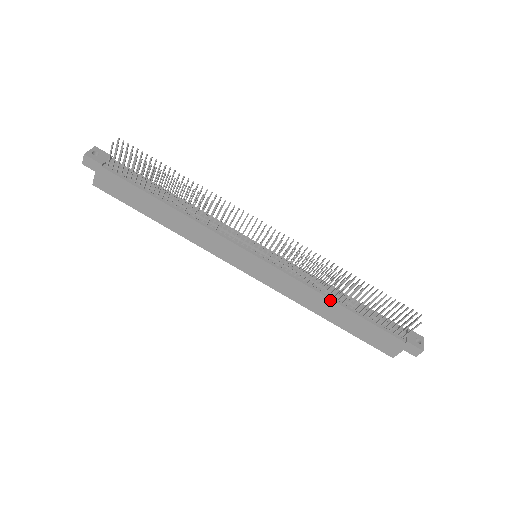
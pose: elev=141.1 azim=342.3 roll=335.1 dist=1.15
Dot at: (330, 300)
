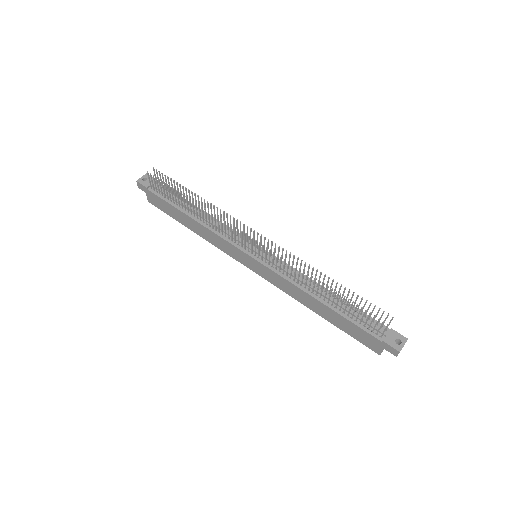
Dot at: (312, 297)
